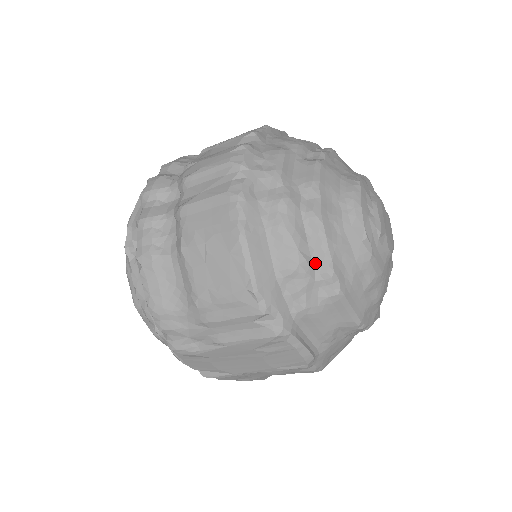
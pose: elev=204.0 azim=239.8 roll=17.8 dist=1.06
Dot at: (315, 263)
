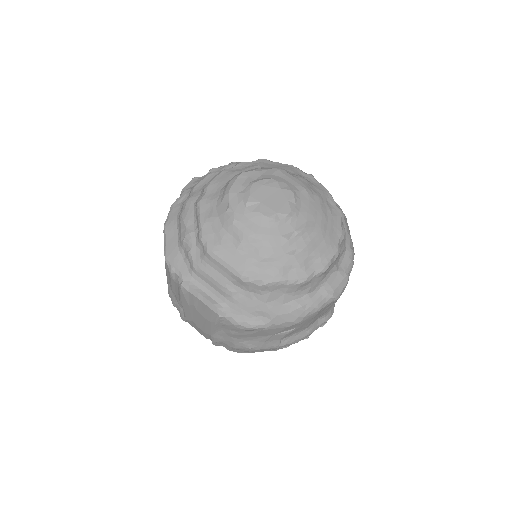
Dot at: (196, 234)
